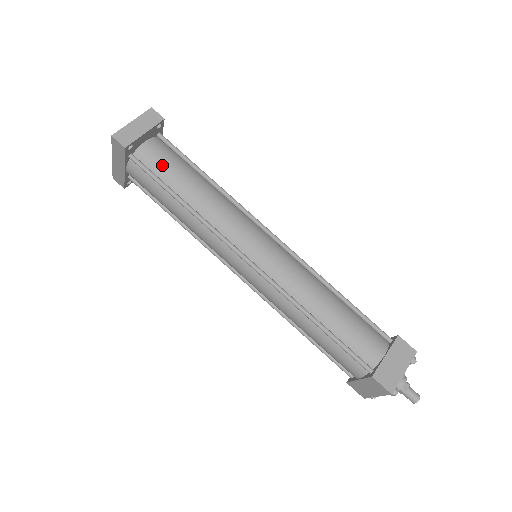
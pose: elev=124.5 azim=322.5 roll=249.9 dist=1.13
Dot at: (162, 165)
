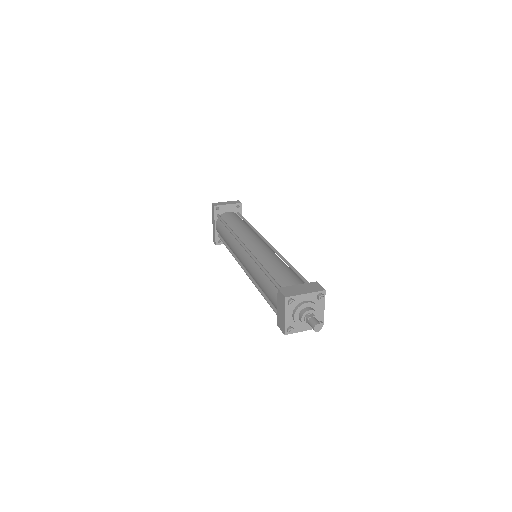
Dot at: (229, 217)
